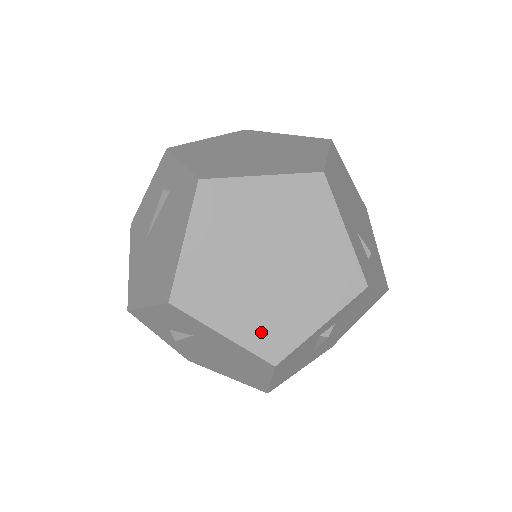
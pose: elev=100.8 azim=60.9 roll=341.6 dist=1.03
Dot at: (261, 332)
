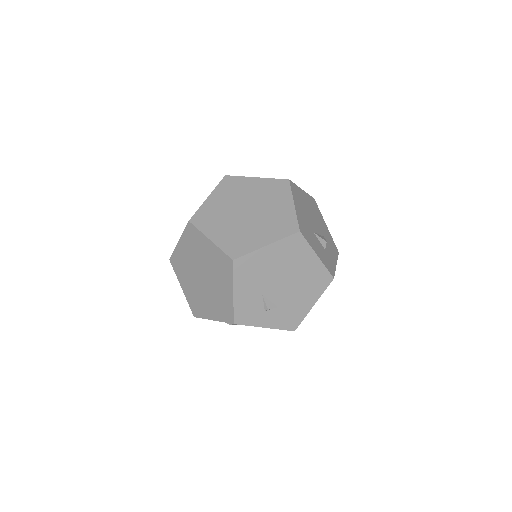
Dot at: (193, 300)
